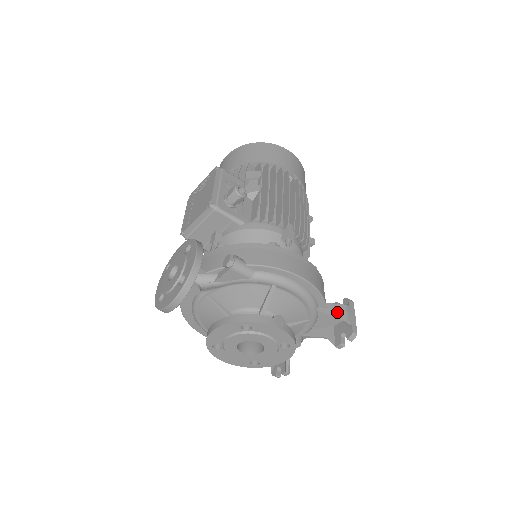
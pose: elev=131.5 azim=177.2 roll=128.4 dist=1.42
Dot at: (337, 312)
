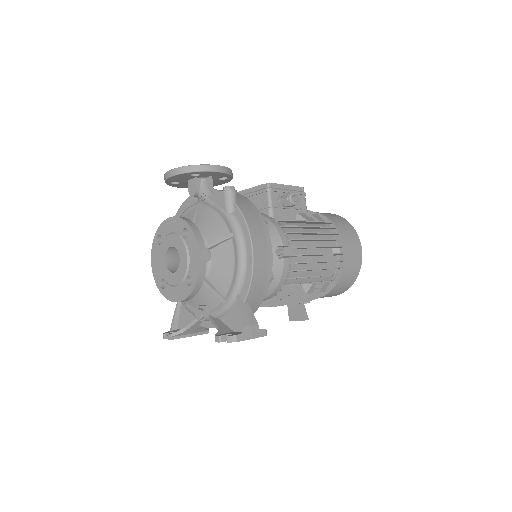
Dot at: (246, 315)
